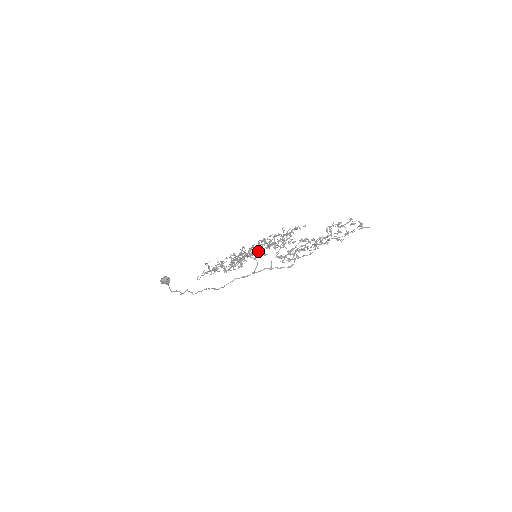
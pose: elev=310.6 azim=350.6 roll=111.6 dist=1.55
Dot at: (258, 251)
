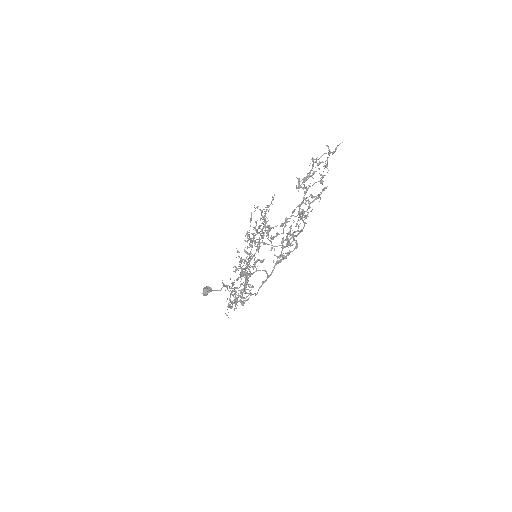
Dot at: occluded
